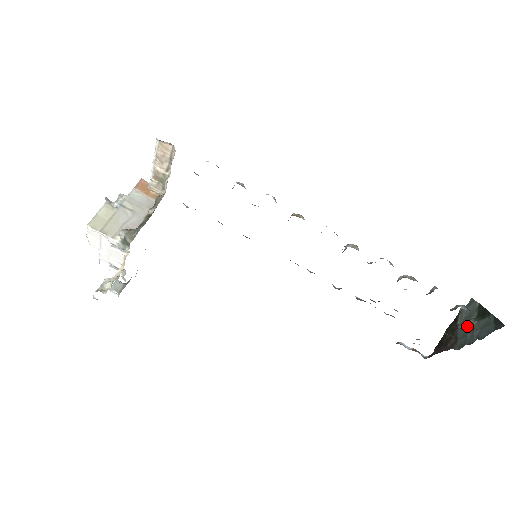
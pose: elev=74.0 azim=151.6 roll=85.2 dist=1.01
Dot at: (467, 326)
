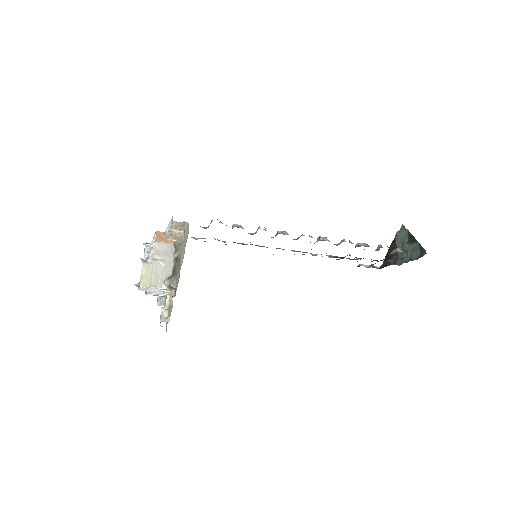
Dot at: (403, 248)
